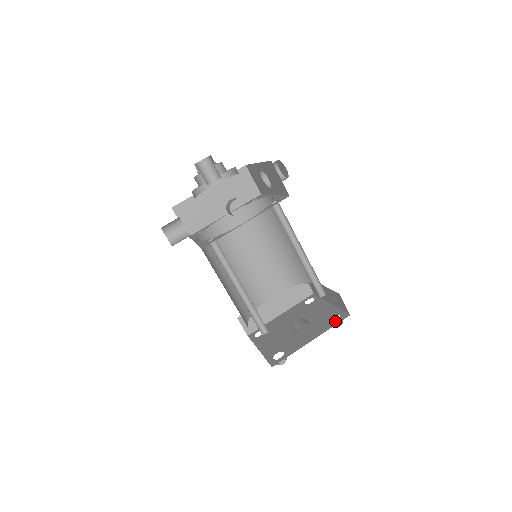
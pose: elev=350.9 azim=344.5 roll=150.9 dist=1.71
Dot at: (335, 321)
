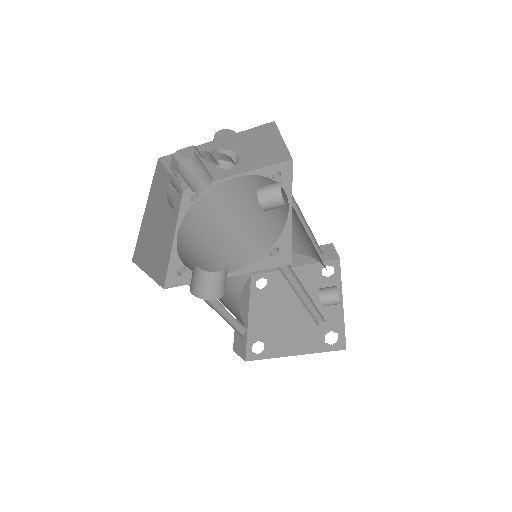
Dot at: (334, 272)
